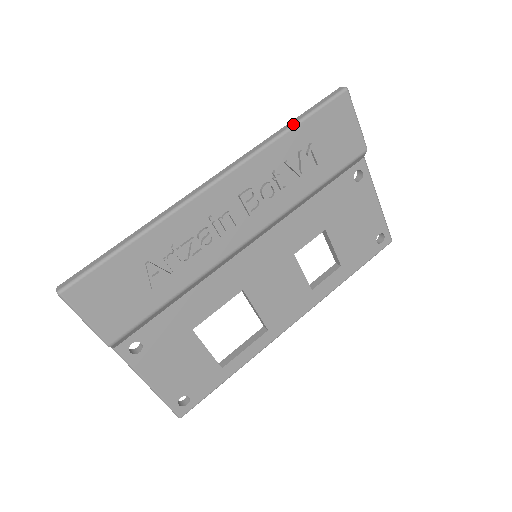
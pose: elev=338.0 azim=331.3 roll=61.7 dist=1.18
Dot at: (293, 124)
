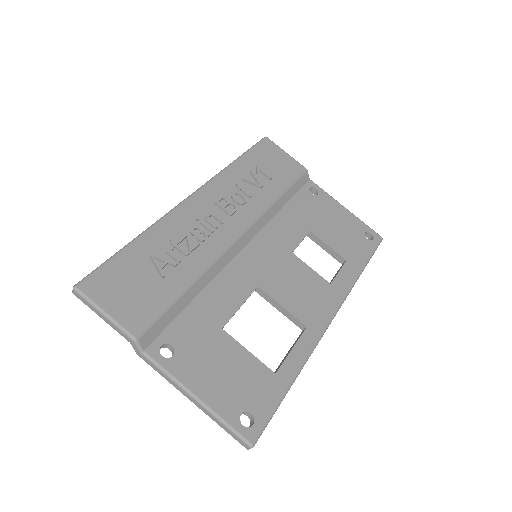
Dot at: (236, 159)
